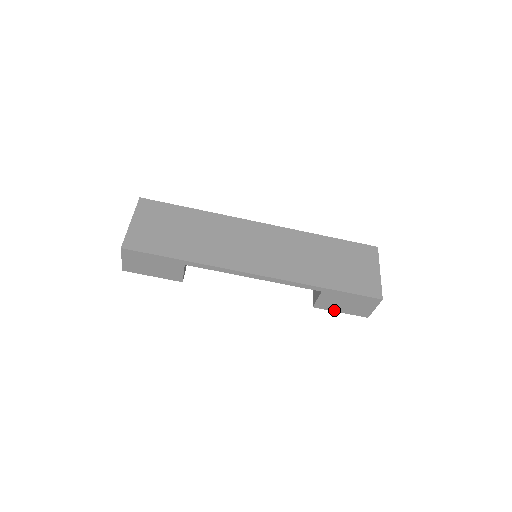
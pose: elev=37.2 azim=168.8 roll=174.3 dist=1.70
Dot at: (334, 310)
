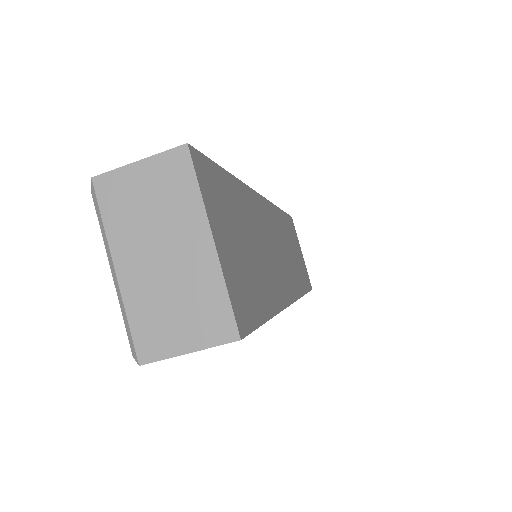
Dot at: occluded
